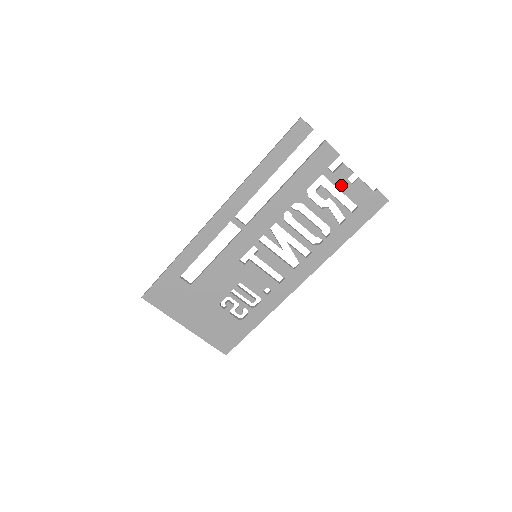
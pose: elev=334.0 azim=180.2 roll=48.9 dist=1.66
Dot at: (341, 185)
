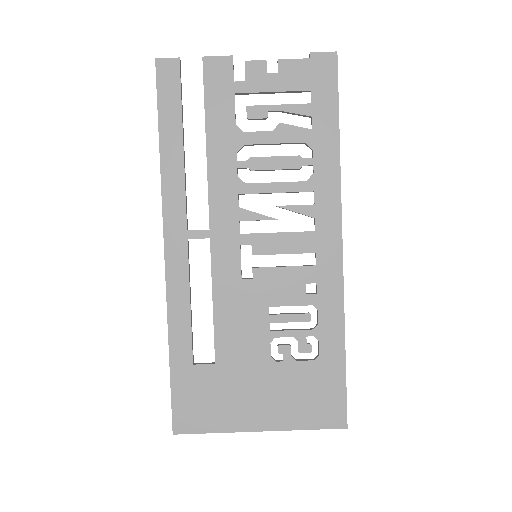
Dot at: (267, 86)
